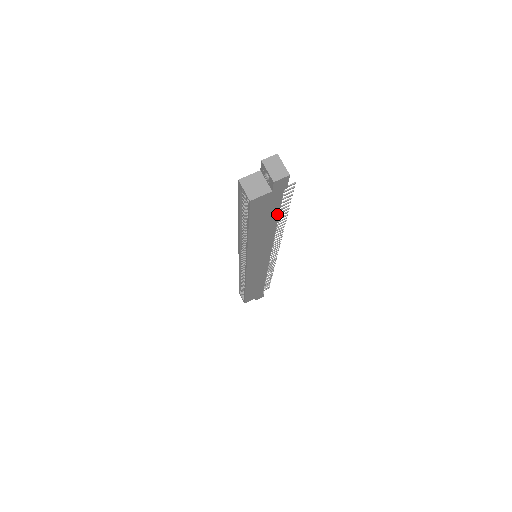
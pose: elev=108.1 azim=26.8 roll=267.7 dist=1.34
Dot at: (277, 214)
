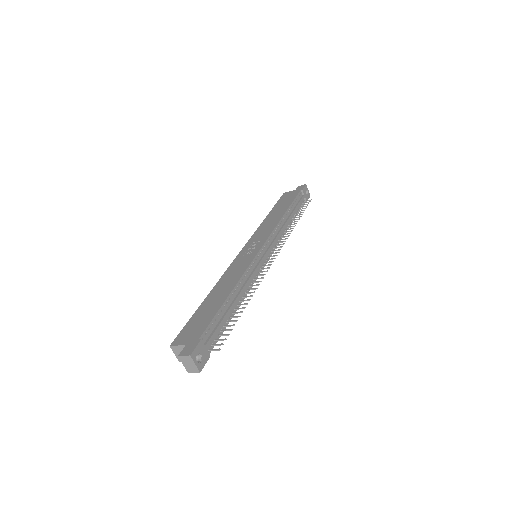
Dot at: occluded
